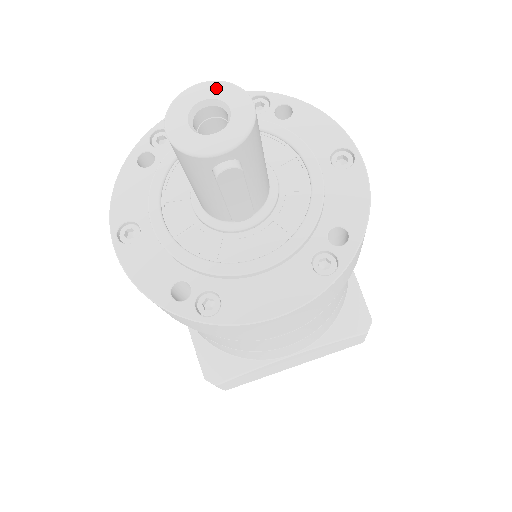
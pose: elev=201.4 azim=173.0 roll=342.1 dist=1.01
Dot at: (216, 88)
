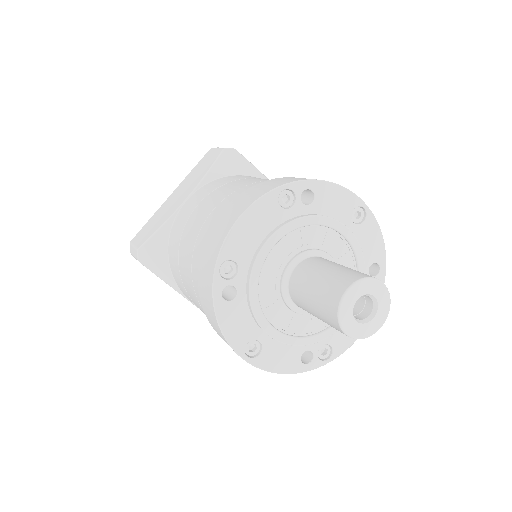
Dot at: (360, 288)
